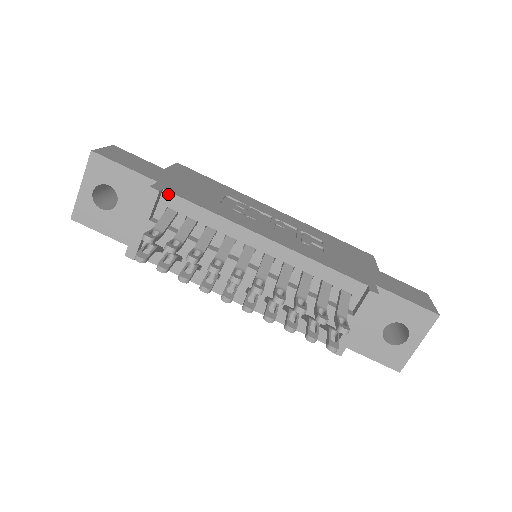
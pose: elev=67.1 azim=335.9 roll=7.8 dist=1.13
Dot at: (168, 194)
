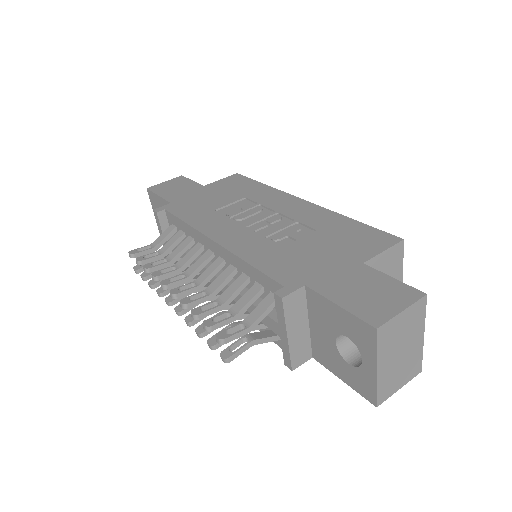
Dot at: (168, 213)
